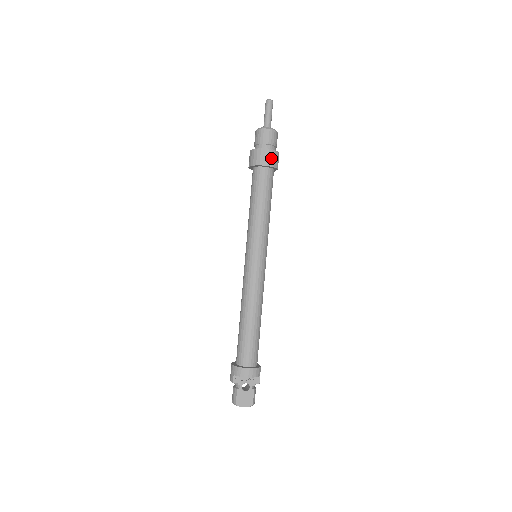
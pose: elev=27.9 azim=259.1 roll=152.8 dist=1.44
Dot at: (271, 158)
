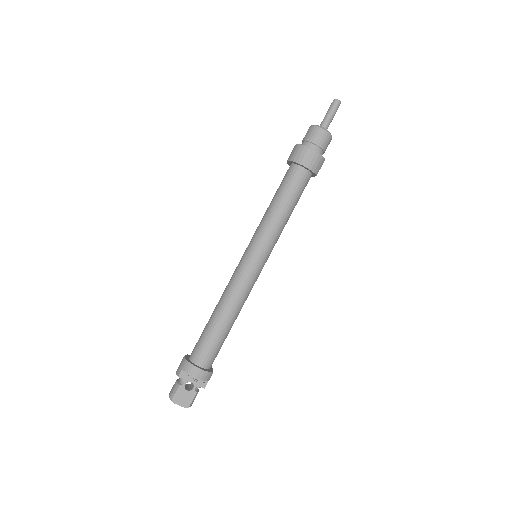
Dot at: (315, 162)
